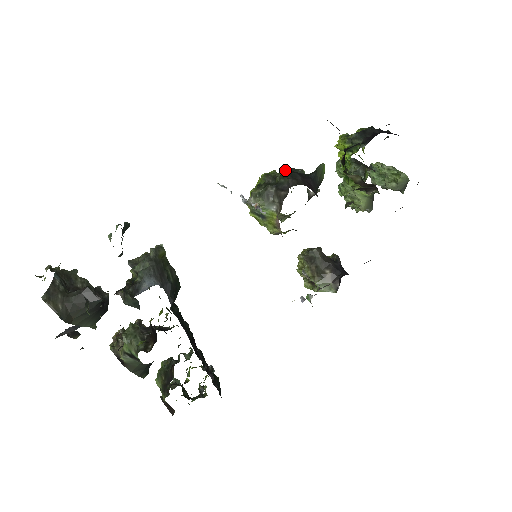
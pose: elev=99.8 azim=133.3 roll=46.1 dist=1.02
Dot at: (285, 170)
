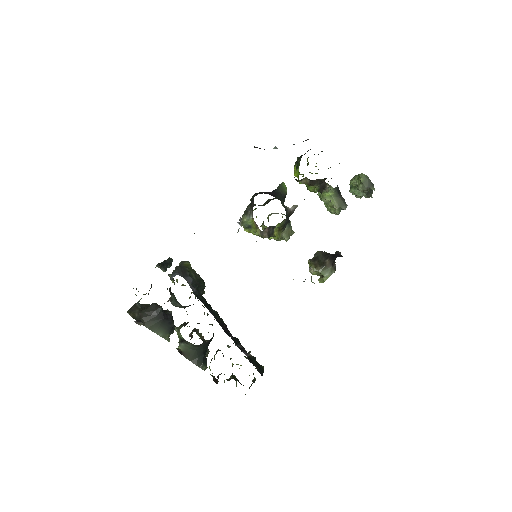
Dot at: occluded
